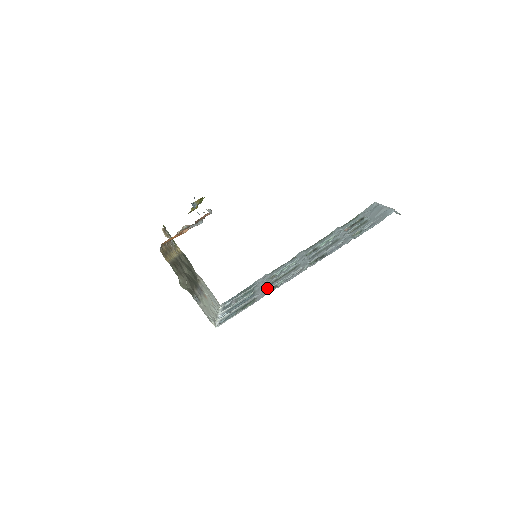
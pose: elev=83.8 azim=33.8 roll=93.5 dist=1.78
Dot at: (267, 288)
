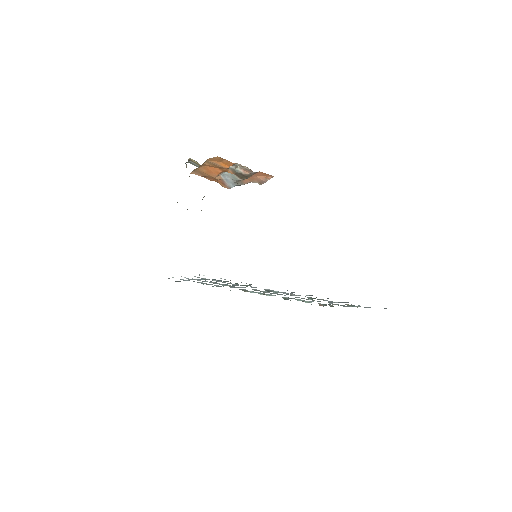
Dot at: occluded
